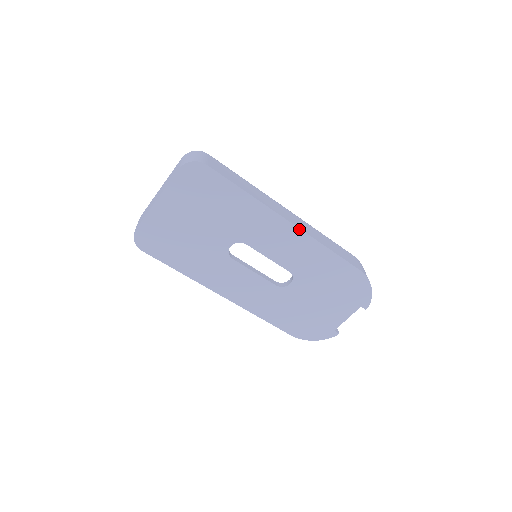
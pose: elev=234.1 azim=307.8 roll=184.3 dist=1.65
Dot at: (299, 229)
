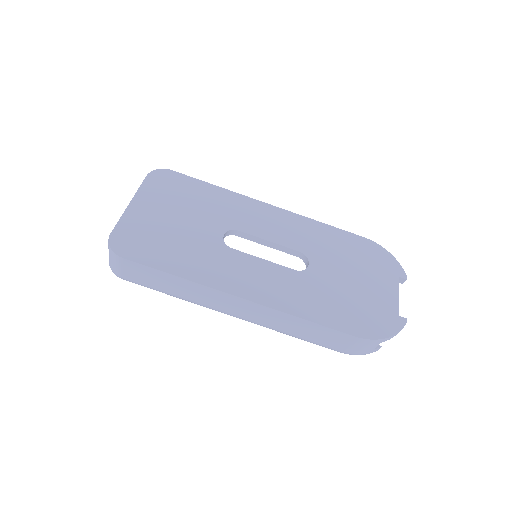
Dot at: (282, 209)
